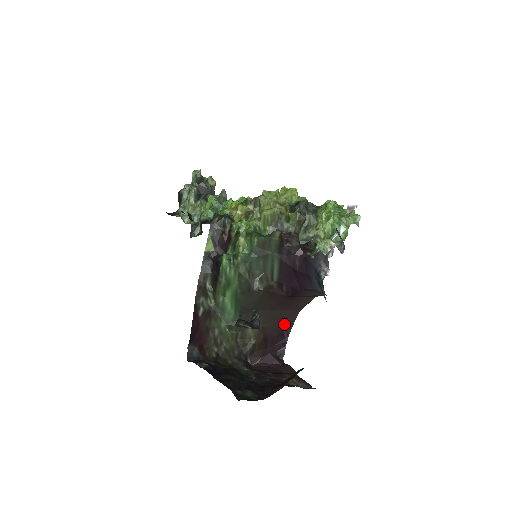
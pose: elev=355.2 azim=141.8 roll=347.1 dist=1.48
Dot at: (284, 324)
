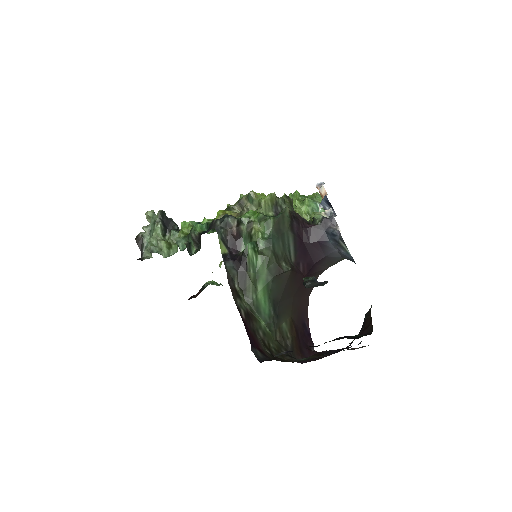
Dot at: (303, 314)
